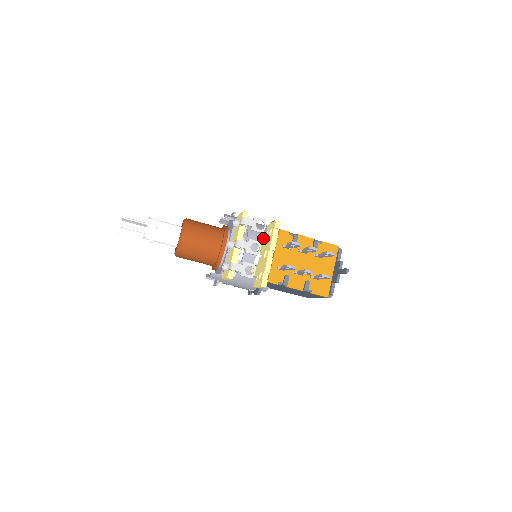
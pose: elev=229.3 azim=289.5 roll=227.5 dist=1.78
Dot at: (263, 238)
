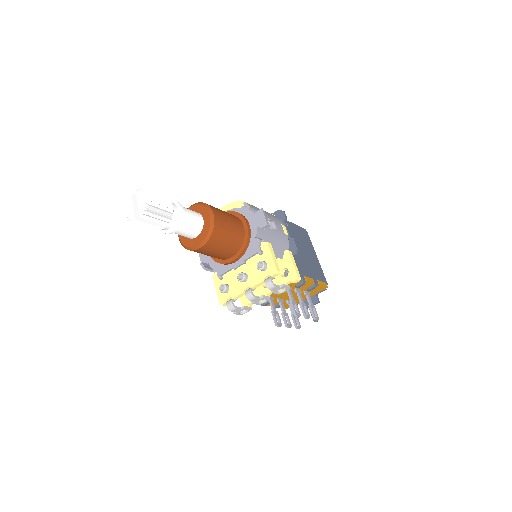
Dot at: occluded
